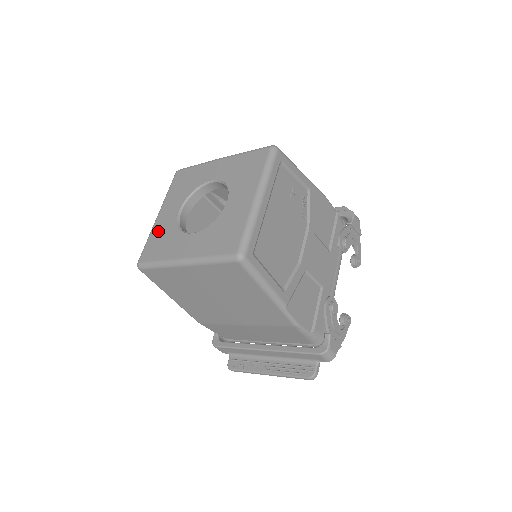
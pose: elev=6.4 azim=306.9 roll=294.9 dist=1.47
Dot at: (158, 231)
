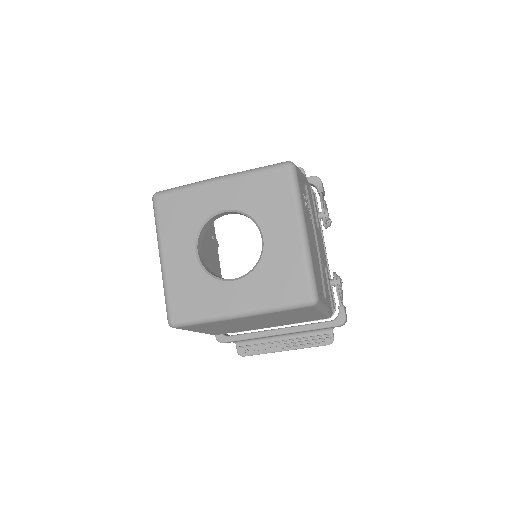
Dot at: (178, 281)
